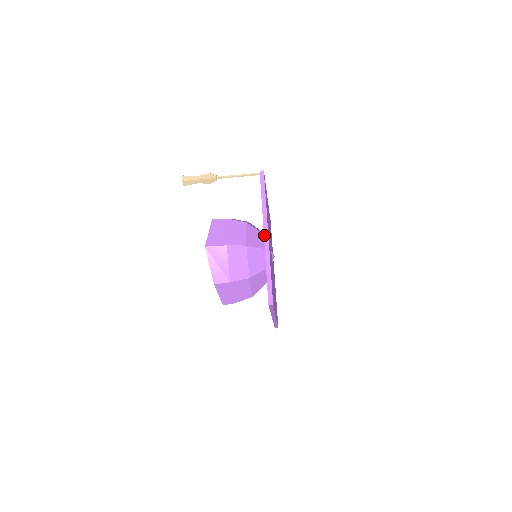
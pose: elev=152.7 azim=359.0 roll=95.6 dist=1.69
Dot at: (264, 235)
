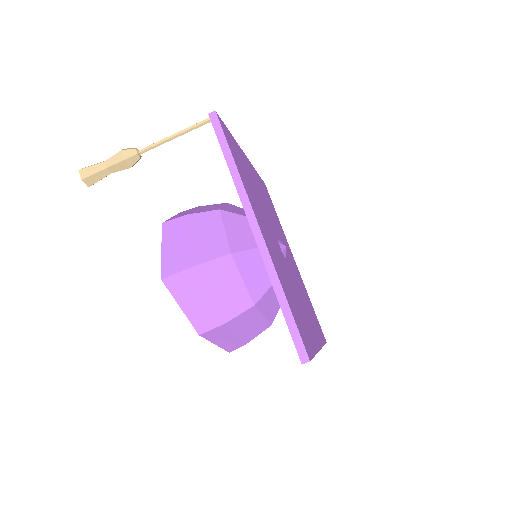
Dot at: (252, 232)
